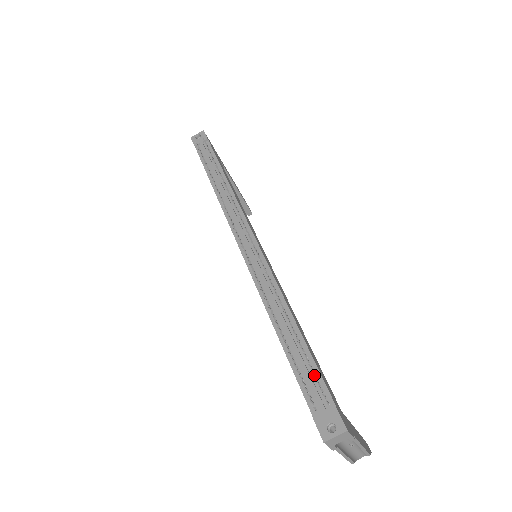
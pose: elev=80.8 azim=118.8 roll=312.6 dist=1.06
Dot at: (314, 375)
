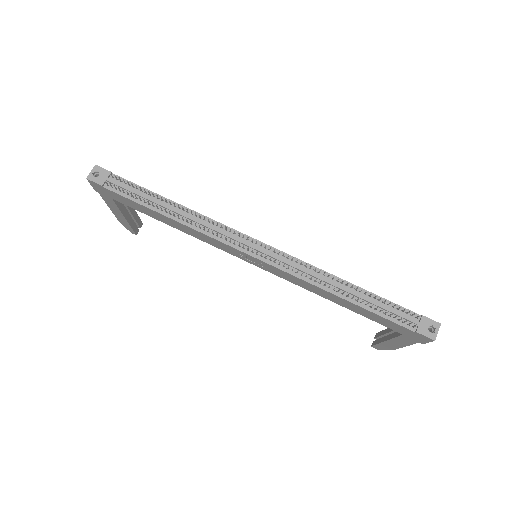
Dot at: occluded
